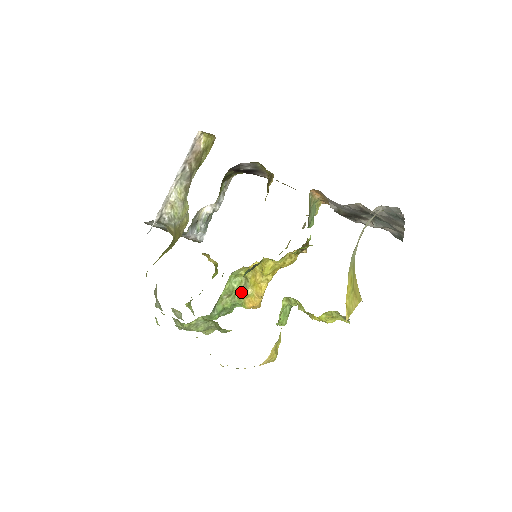
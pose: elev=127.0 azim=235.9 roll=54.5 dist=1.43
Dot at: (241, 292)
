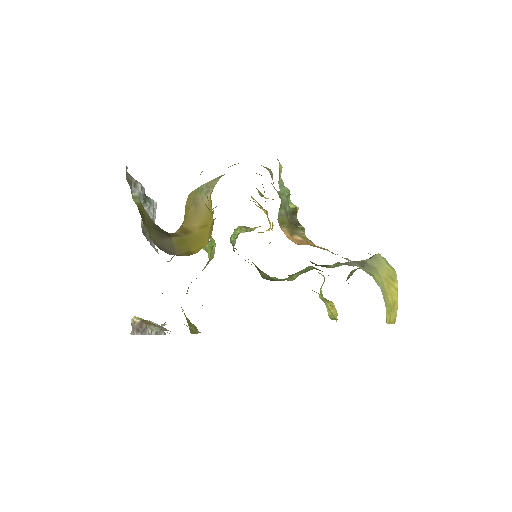
Dot at: occluded
